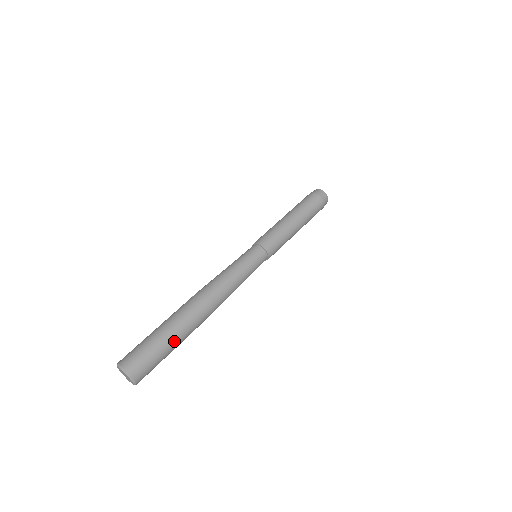
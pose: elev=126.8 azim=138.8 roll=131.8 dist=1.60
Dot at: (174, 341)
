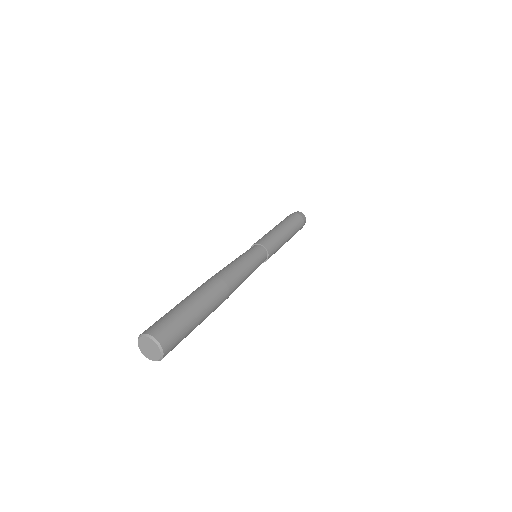
Dot at: (198, 316)
